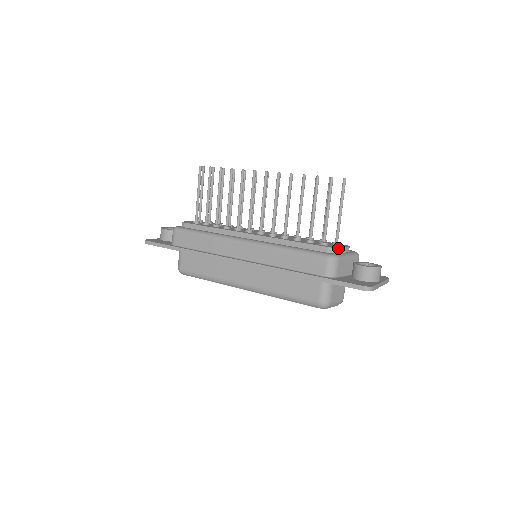
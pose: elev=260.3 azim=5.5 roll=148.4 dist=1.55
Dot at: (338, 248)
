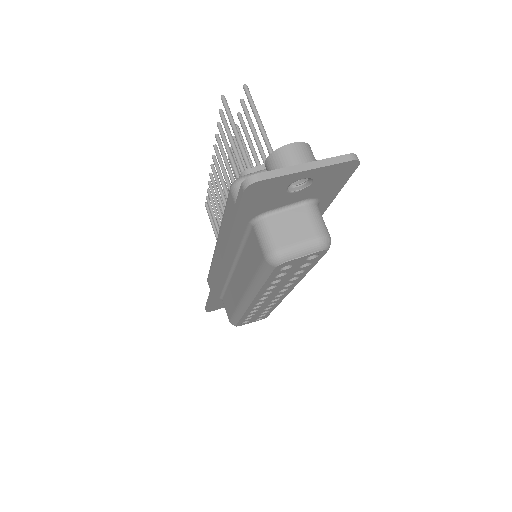
Dot at: (255, 168)
